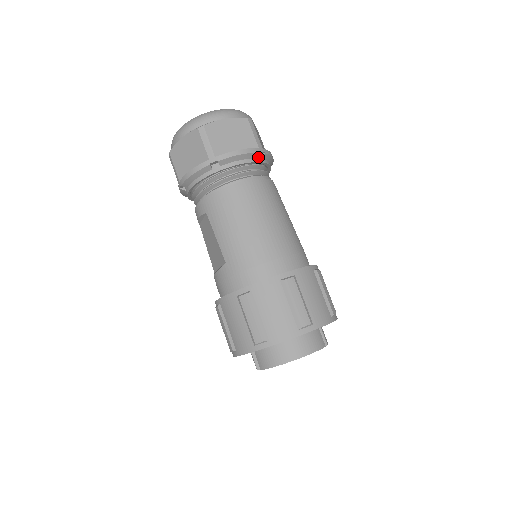
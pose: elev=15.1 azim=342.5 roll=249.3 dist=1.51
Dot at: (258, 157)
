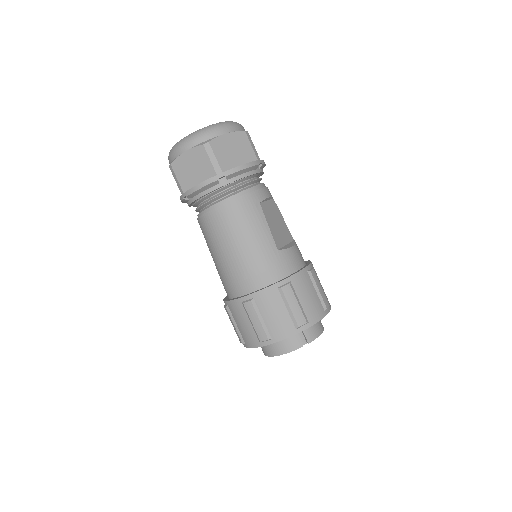
Dot at: (221, 181)
